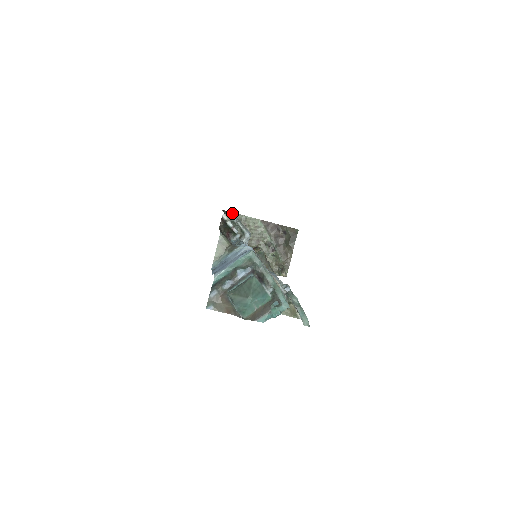
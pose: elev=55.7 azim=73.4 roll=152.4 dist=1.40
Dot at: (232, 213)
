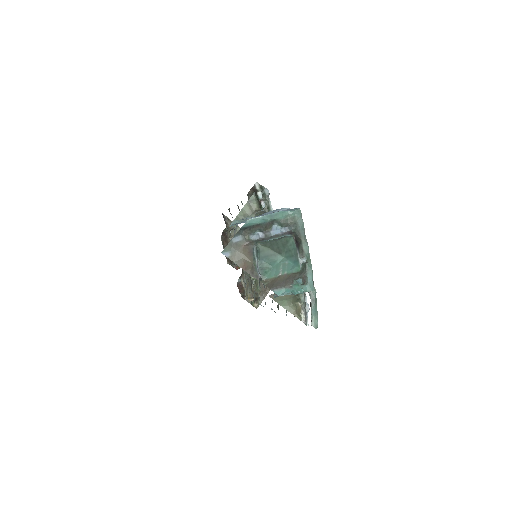
Dot at: (229, 220)
